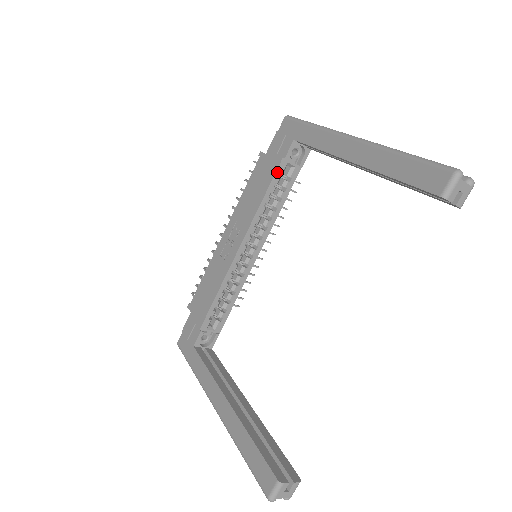
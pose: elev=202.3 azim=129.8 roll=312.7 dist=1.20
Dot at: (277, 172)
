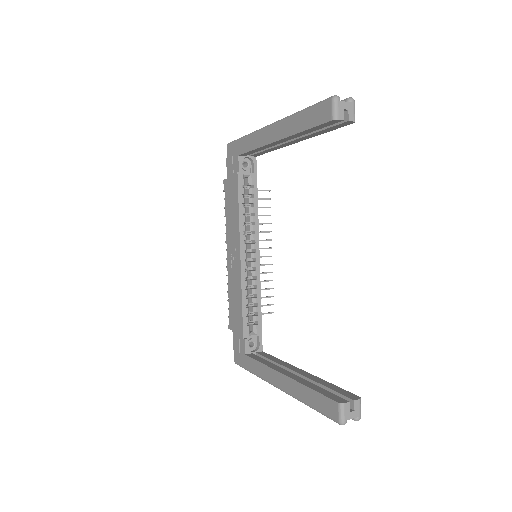
Dot at: (239, 185)
